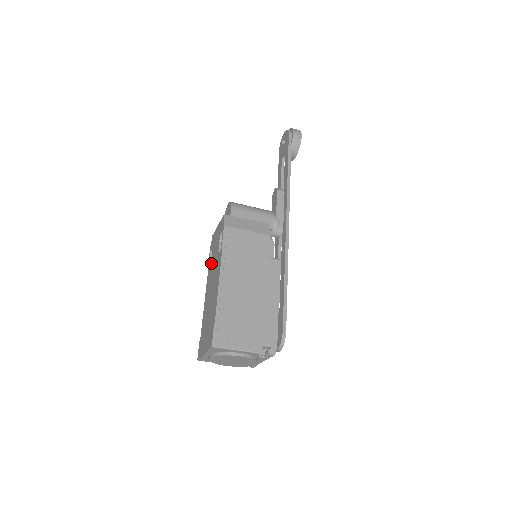
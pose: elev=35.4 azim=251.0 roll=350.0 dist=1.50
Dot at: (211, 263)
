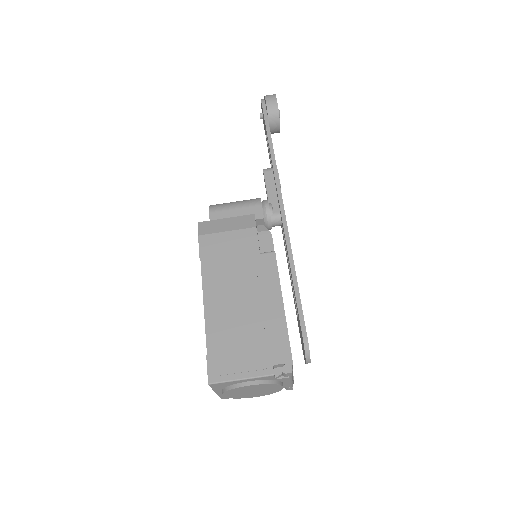
Dot at: occluded
